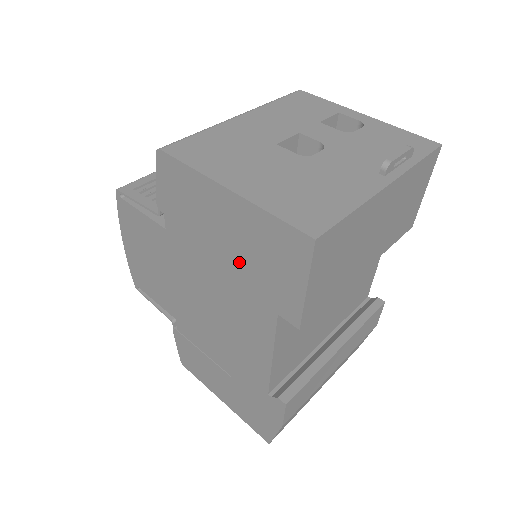
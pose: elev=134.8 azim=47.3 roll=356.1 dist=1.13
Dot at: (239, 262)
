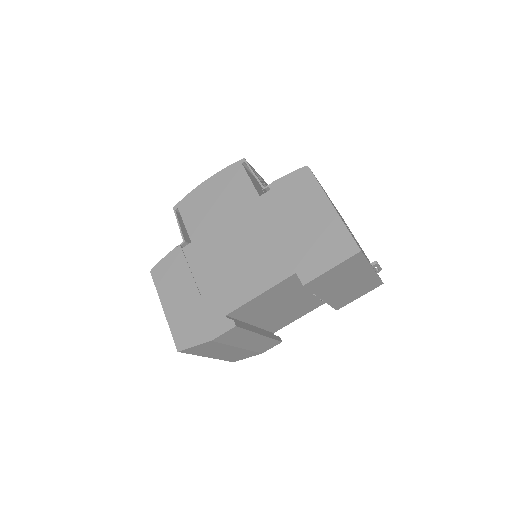
Dot at: (299, 237)
